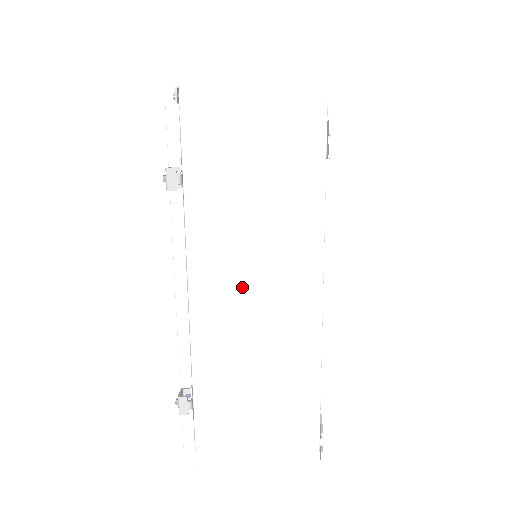
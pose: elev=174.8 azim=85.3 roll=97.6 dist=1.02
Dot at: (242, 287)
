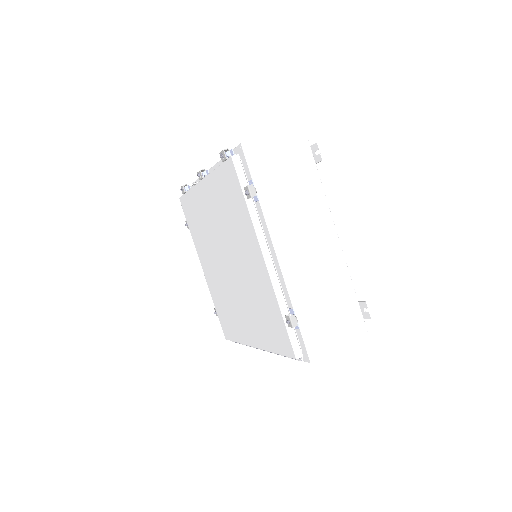
Dot at: (300, 239)
